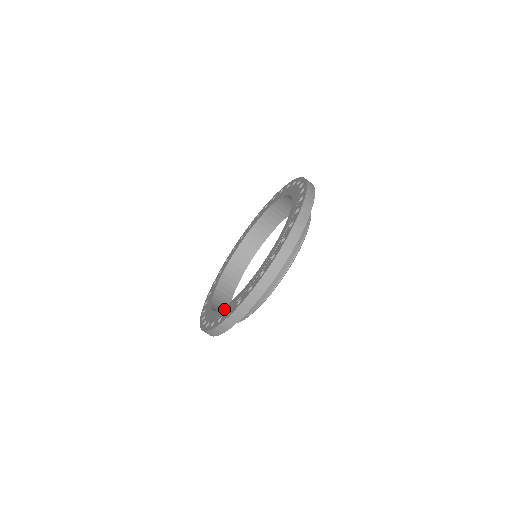
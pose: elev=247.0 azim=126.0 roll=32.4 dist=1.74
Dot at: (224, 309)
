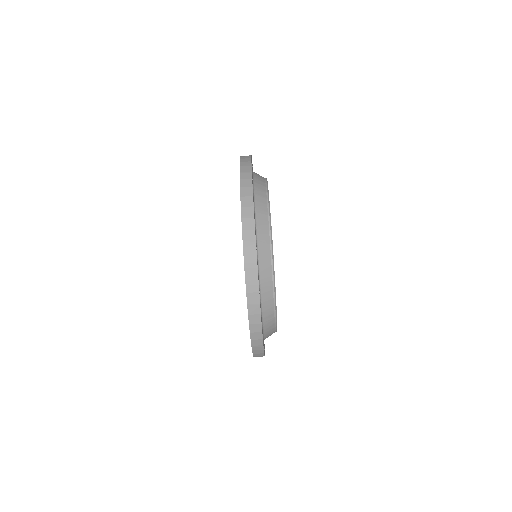
Dot at: occluded
